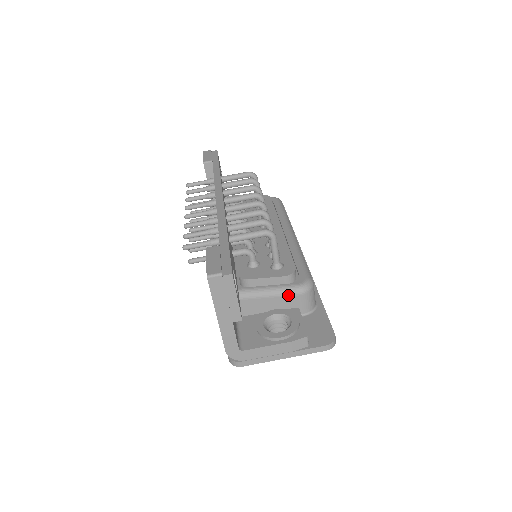
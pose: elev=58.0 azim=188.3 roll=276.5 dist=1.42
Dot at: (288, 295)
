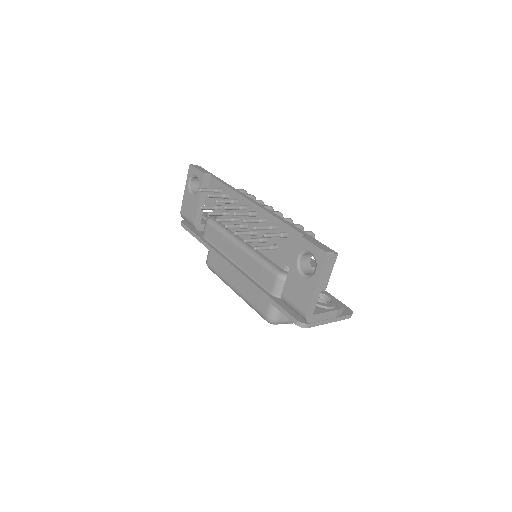
Dot at: occluded
